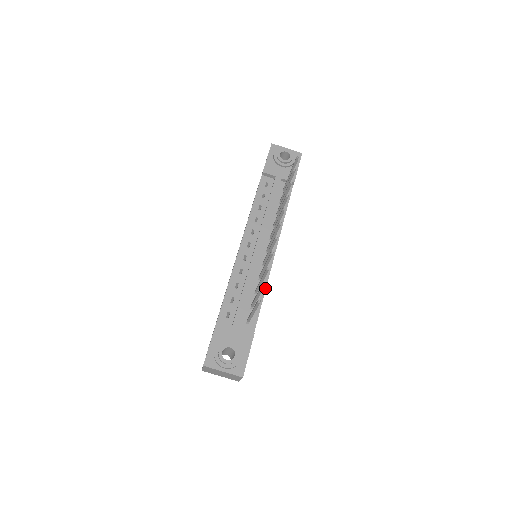
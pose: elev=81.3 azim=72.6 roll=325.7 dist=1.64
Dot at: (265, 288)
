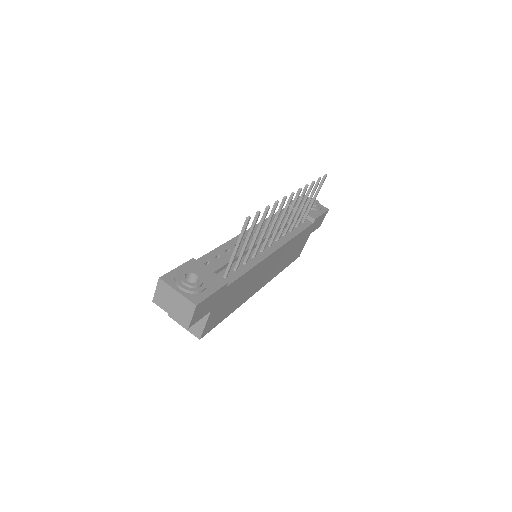
Dot at: (255, 264)
